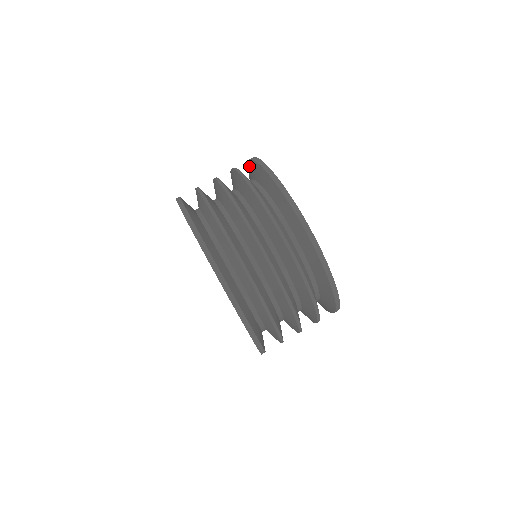
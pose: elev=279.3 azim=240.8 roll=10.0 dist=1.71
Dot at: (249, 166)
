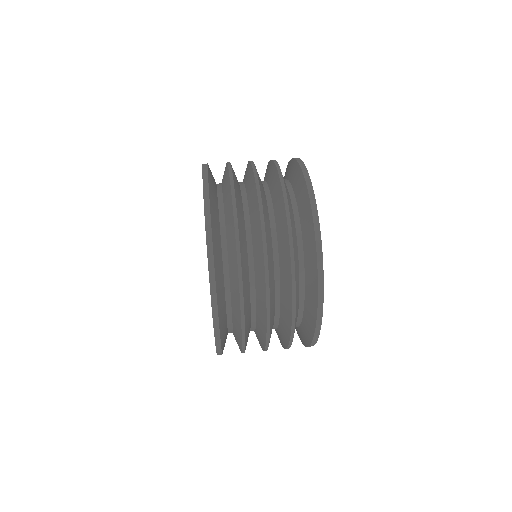
Dot at: occluded
